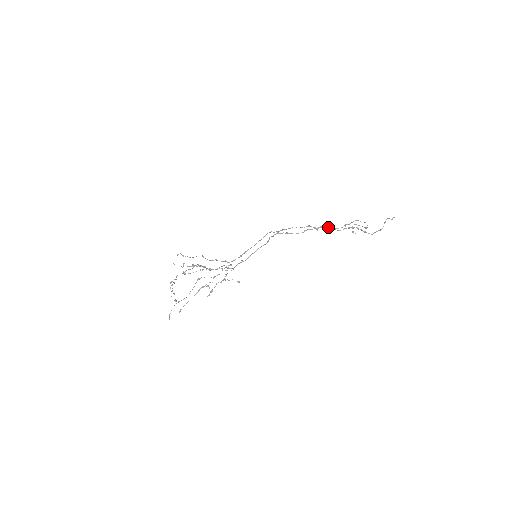
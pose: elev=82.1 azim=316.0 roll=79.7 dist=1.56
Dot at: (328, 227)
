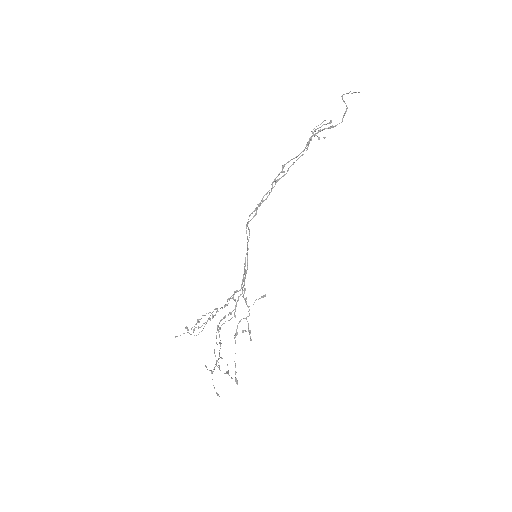
Dot at: occluded
